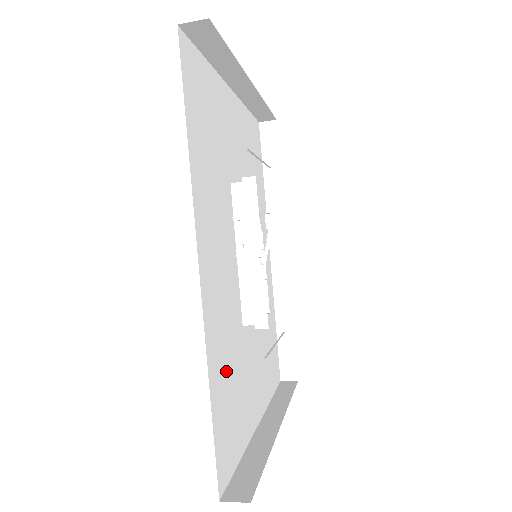
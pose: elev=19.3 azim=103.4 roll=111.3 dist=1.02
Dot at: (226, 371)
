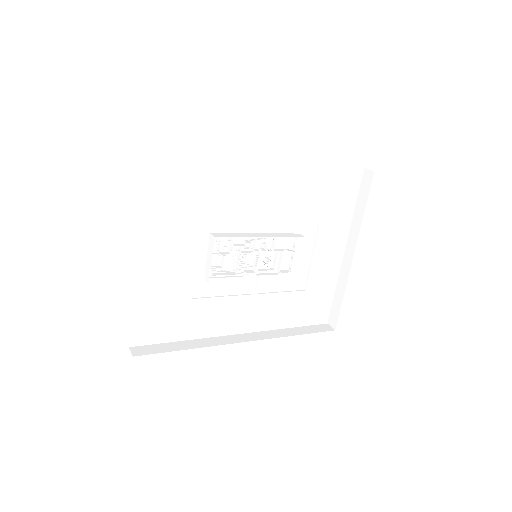
Dot at: (292, 305)
